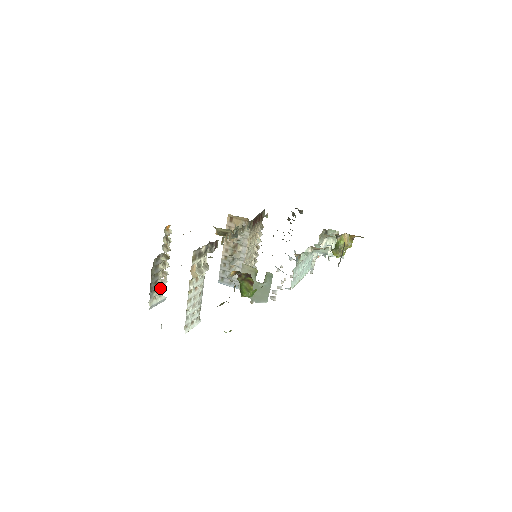
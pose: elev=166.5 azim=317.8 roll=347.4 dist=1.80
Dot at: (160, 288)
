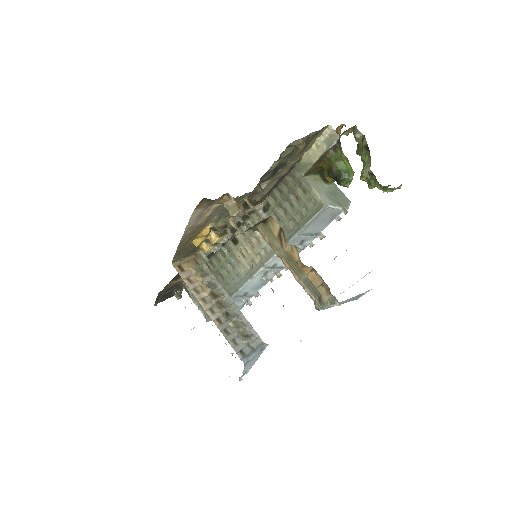
Dot at: occluded
